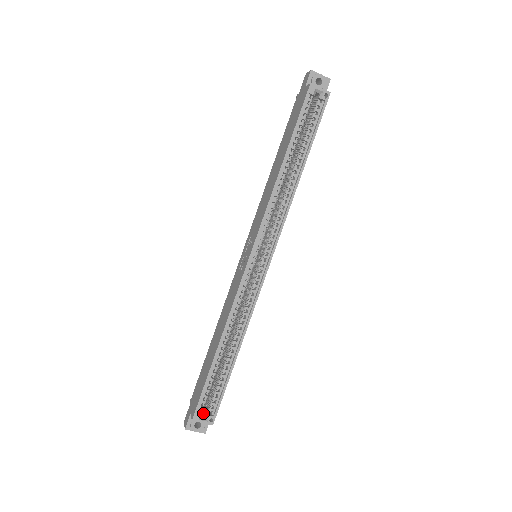
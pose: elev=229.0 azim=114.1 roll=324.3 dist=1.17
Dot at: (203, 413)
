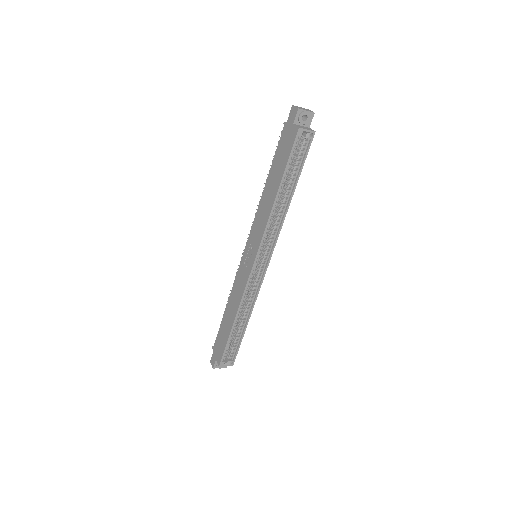
Dot at: (225, 358)
